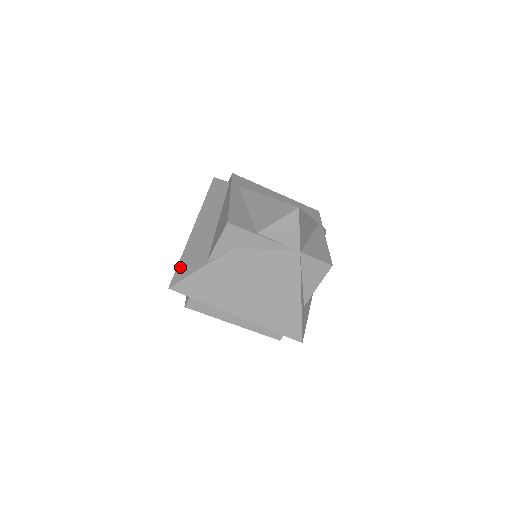
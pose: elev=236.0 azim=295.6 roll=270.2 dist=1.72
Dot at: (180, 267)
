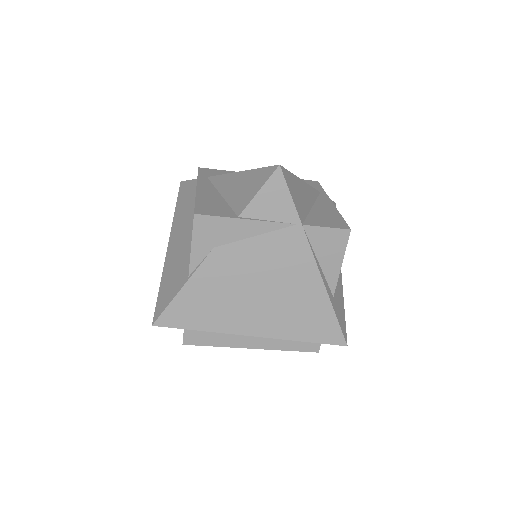
Dot at: (161, 295)
